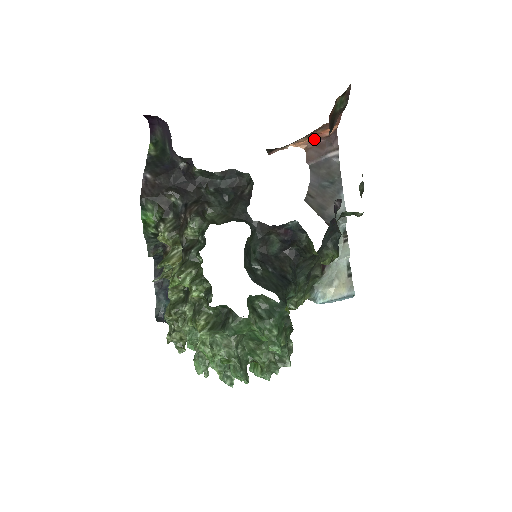
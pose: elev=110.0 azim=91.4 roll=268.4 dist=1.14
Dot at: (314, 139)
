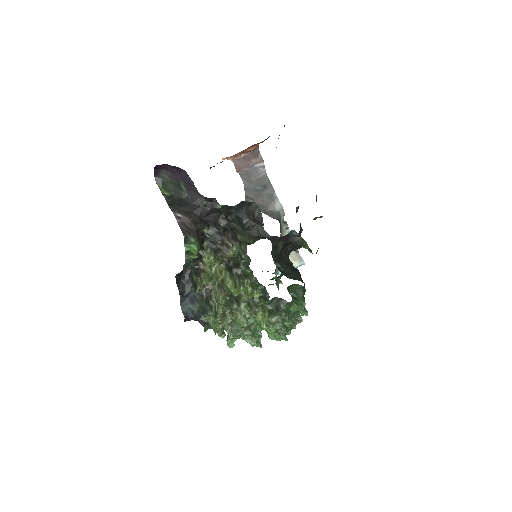
Dot at: (240, 153)
